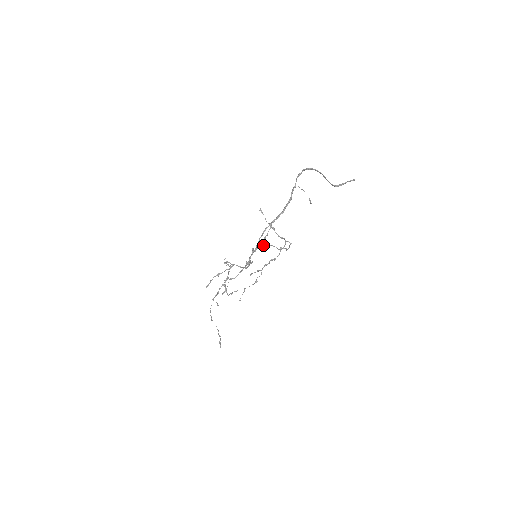
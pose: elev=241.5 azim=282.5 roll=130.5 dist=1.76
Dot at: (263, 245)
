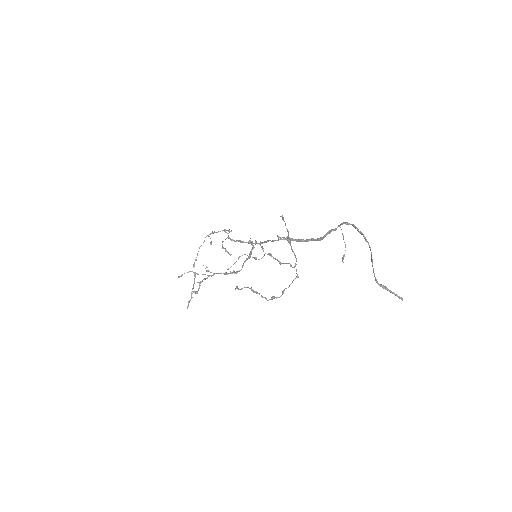
Dot at: (251, 288)
